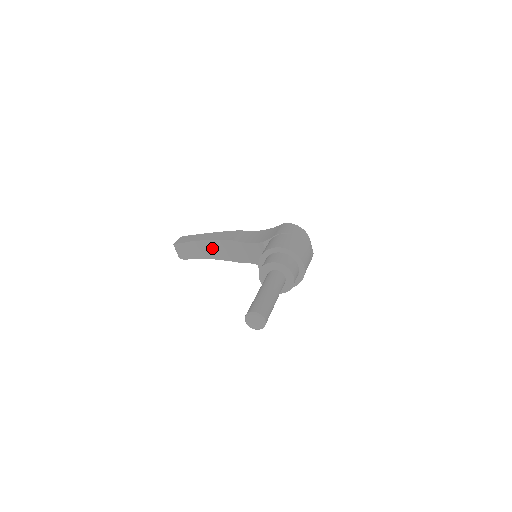
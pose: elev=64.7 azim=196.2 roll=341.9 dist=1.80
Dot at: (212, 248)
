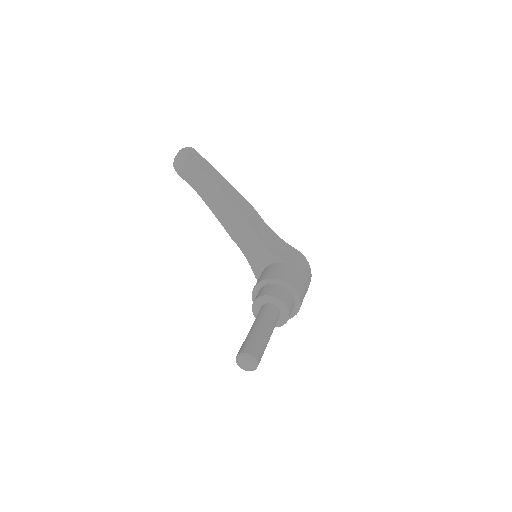
Dot at: (218, 198)
